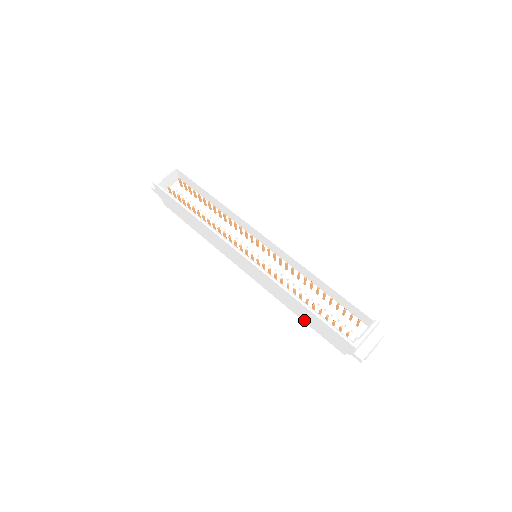
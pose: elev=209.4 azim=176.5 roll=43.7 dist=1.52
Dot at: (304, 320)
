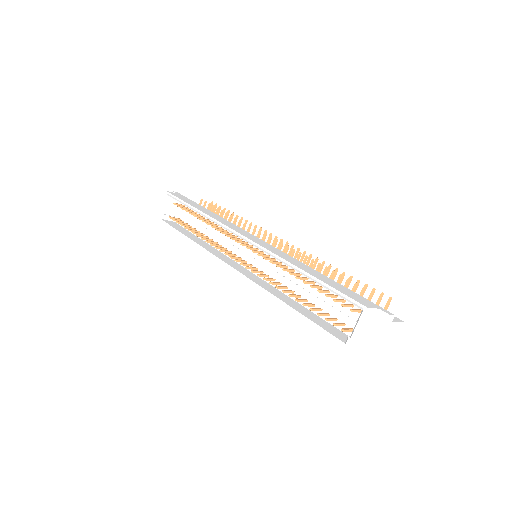
Dot at: occluded
